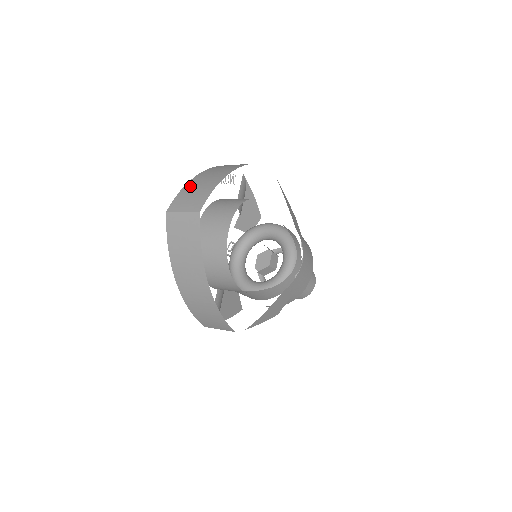
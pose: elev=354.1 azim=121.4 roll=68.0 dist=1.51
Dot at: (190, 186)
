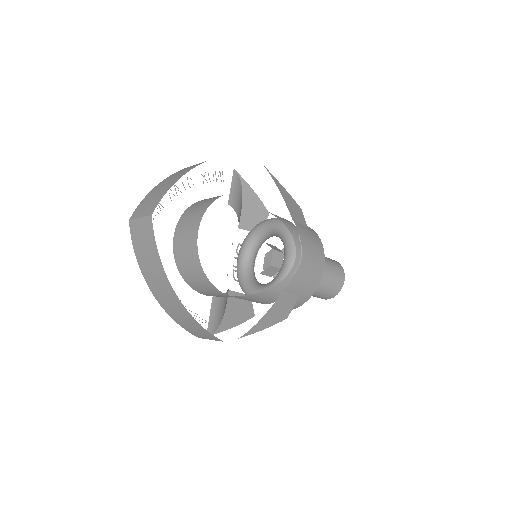
Dot at: (154, 190)
